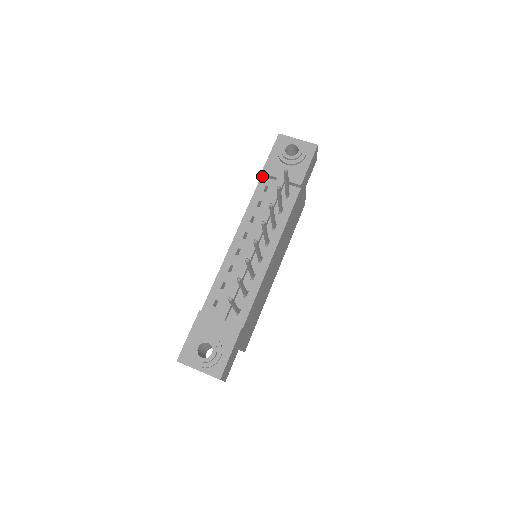
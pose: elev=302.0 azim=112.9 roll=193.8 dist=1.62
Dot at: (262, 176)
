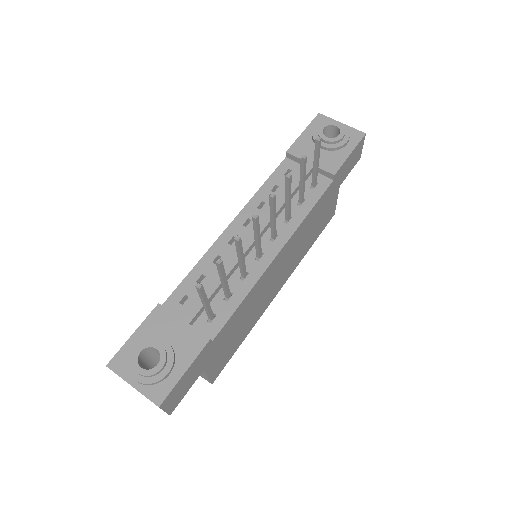
Dot at: (286, 157)
